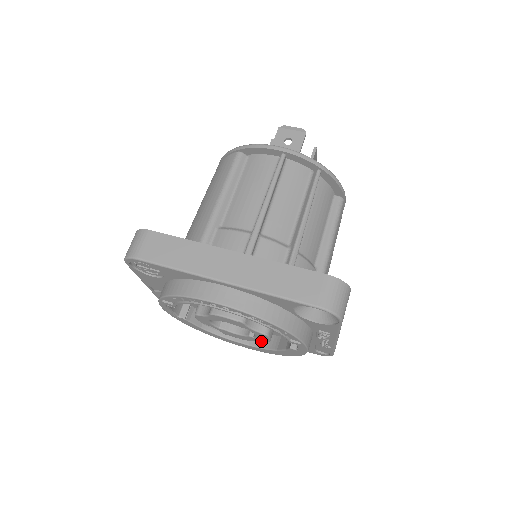
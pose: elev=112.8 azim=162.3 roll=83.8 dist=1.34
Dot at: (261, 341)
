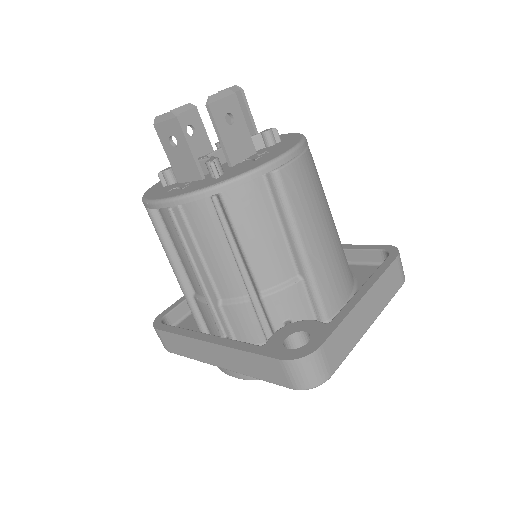
Dot at: occluded
